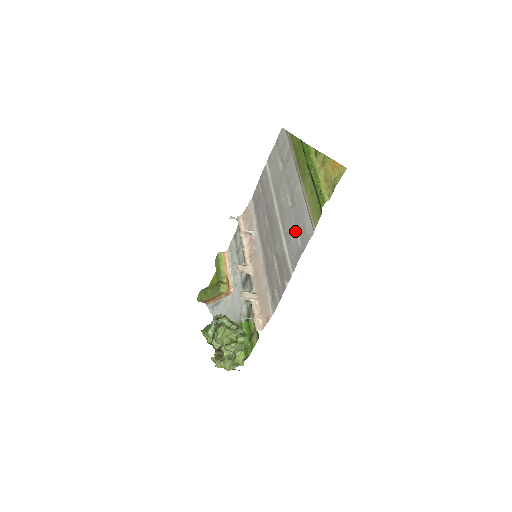
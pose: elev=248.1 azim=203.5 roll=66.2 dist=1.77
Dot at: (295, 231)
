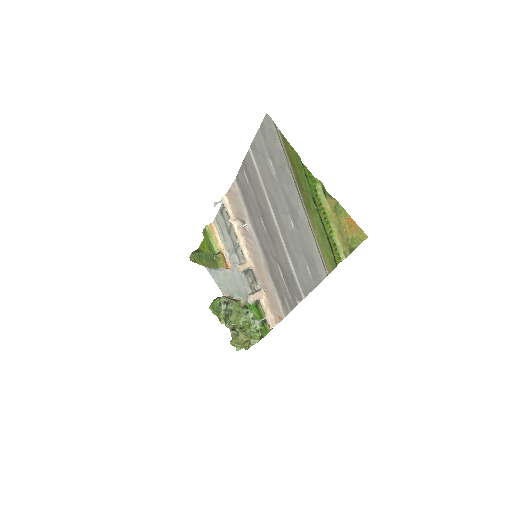
Dot at: (303, 260)
